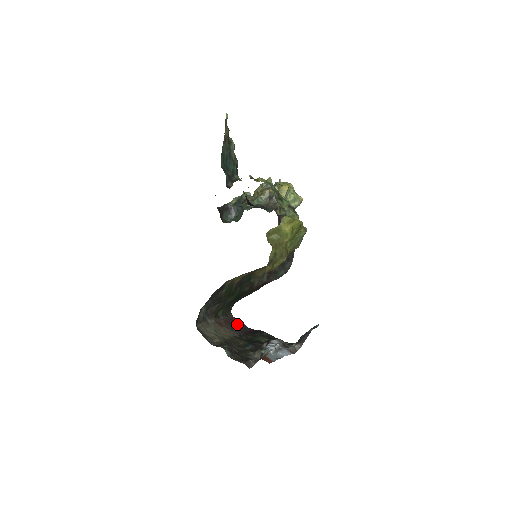
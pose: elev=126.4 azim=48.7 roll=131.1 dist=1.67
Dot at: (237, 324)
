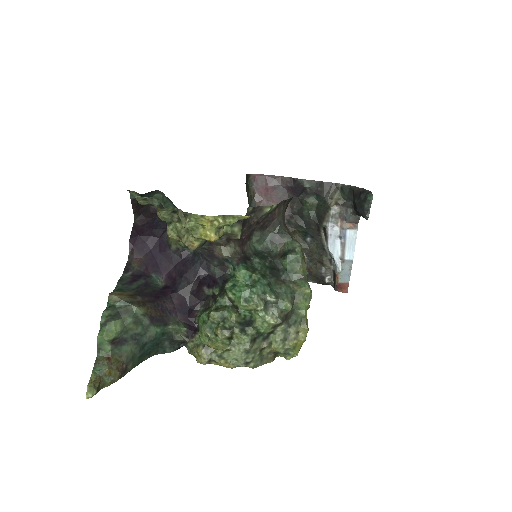
Dot at: (270, 194)
